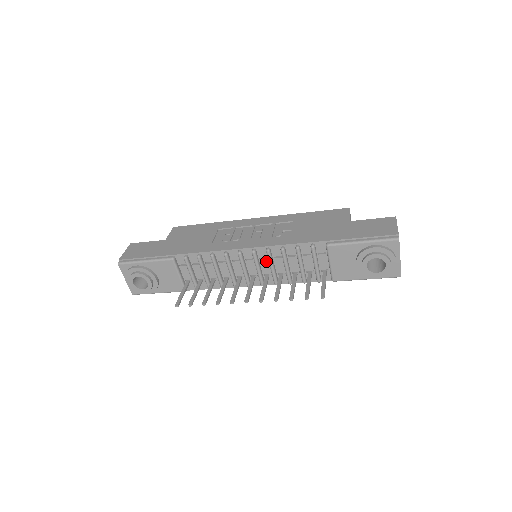
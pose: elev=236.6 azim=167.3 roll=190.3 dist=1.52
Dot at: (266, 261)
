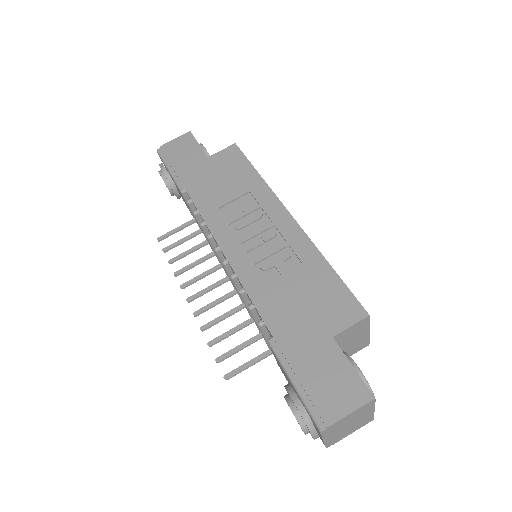
Dot at: occluded
